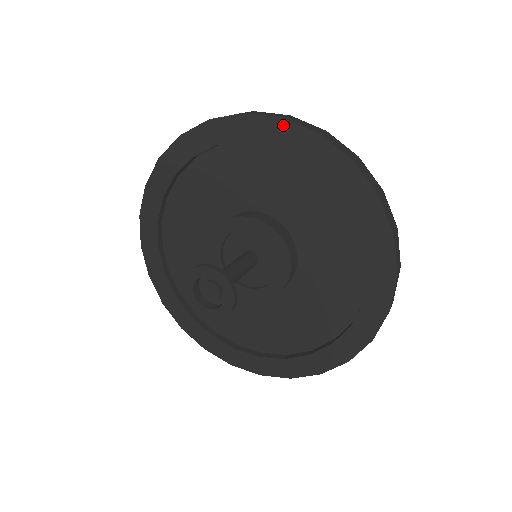
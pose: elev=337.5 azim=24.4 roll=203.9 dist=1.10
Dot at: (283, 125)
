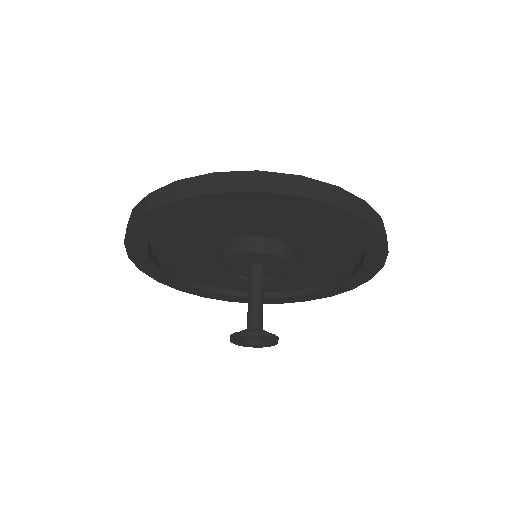
Dot at: (363, 224)
